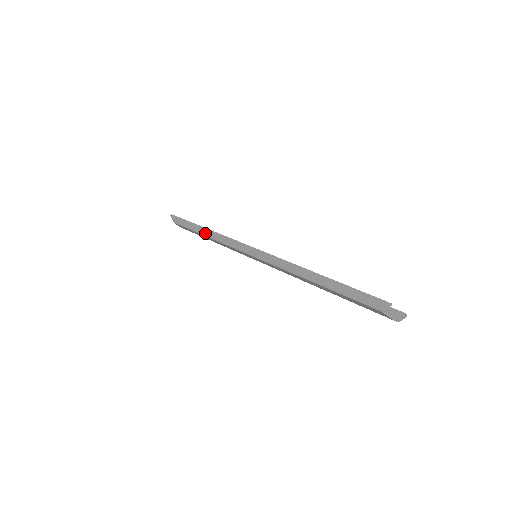
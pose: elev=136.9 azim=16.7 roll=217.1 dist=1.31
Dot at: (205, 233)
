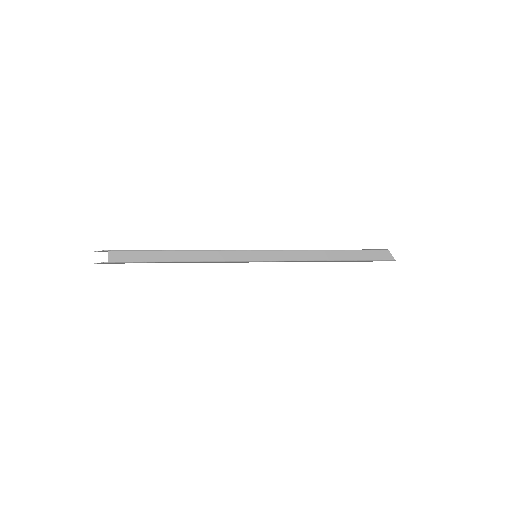
Dot at: (178, 250)
